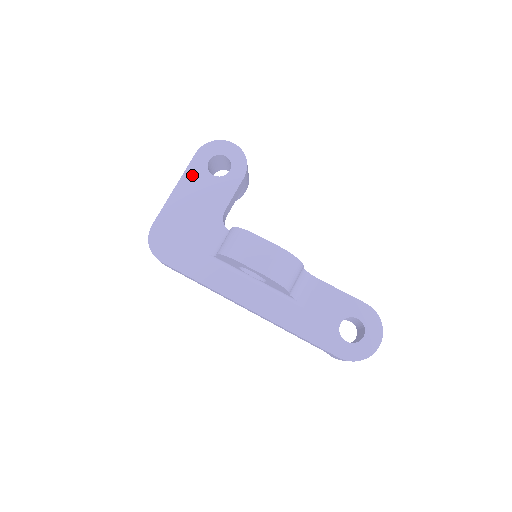
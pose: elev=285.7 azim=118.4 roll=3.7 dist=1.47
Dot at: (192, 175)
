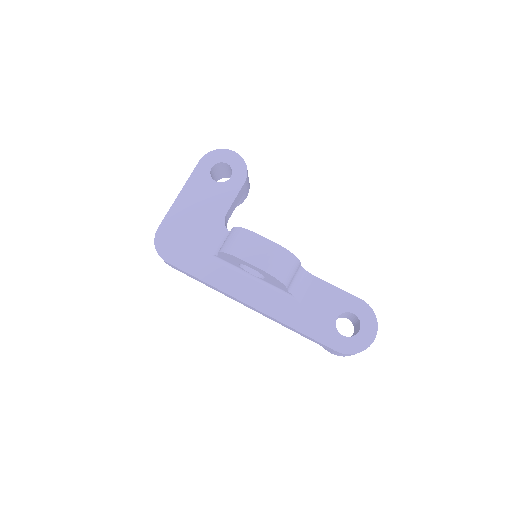
Dot at: (196, 181)
